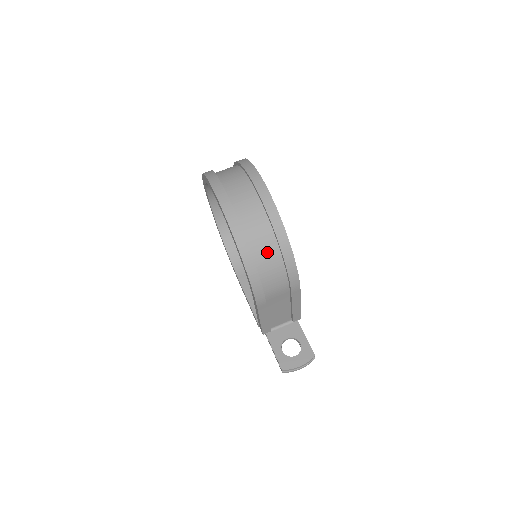
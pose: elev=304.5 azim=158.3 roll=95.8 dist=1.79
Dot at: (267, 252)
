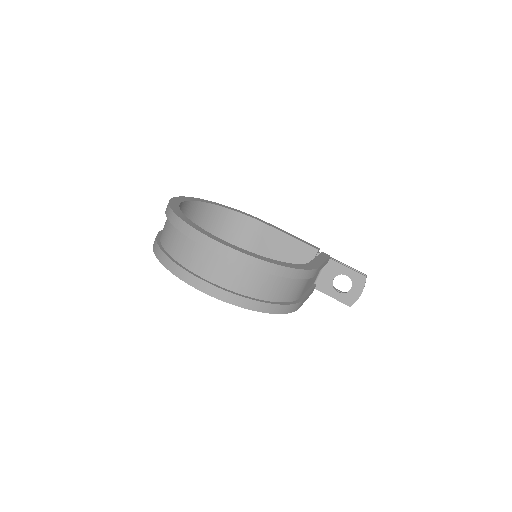
Dot at: (274, 287)
